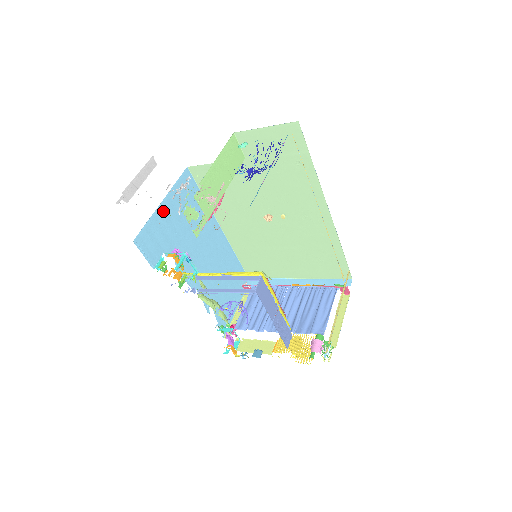
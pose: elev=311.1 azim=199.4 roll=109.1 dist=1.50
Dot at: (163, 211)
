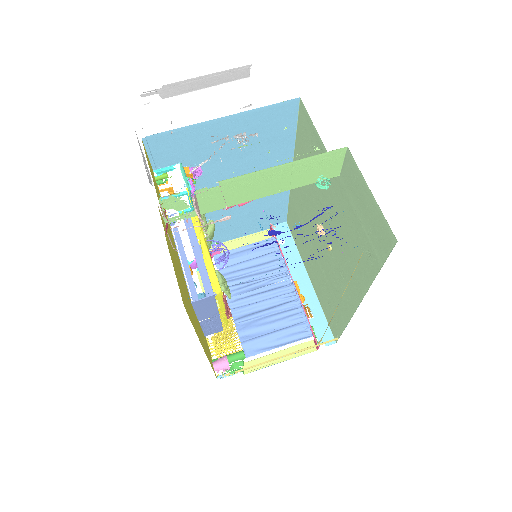
Dot at: (215, 126)
